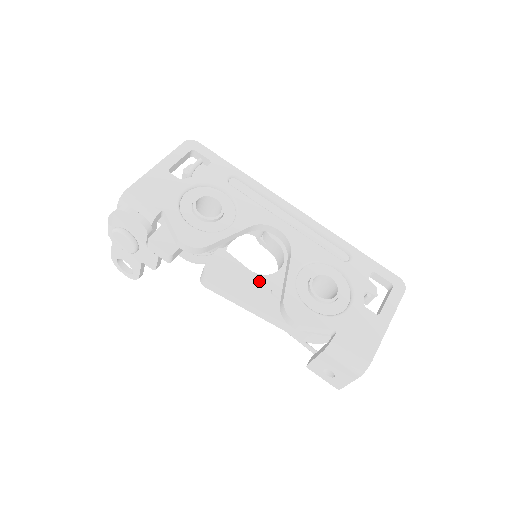
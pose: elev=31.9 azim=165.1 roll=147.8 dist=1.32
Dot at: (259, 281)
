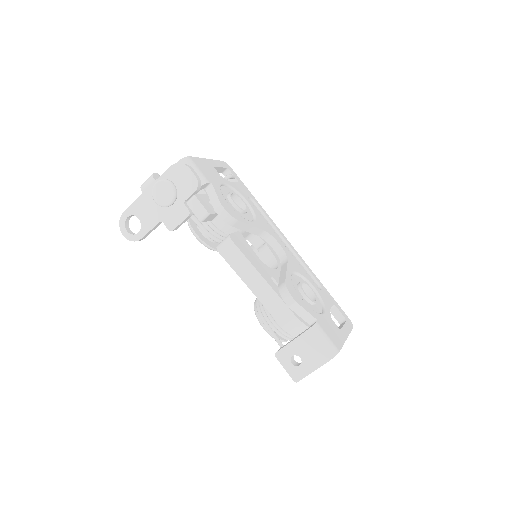
Dot at: (264, 266)
